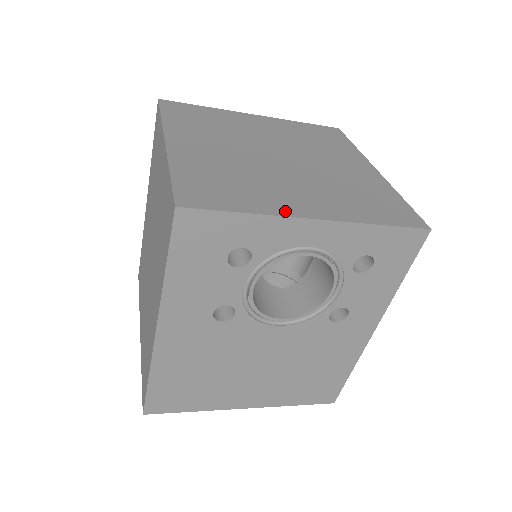
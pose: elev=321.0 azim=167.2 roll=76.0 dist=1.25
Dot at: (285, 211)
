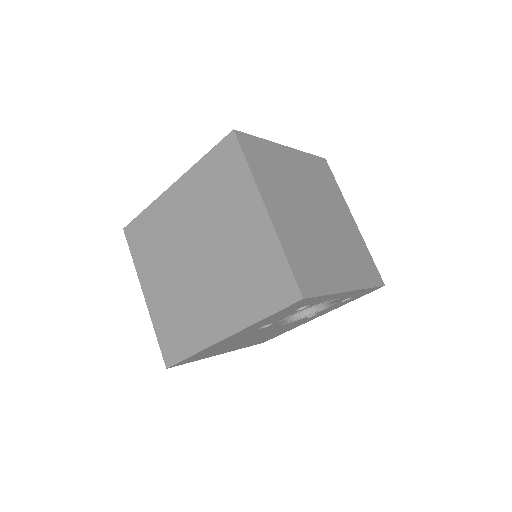
Dot at: (339, 287)
